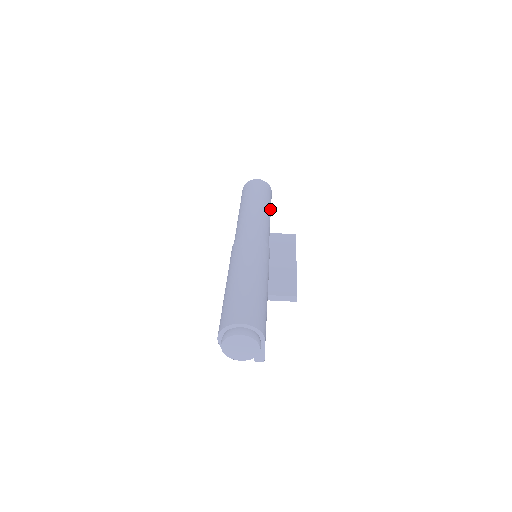
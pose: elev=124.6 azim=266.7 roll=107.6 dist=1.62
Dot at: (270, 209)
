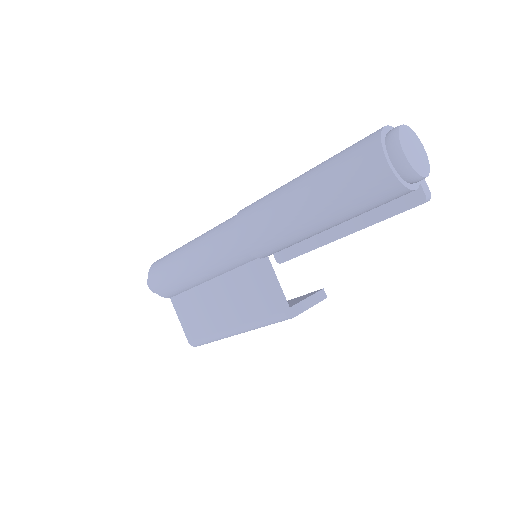
Dot at: occluded
